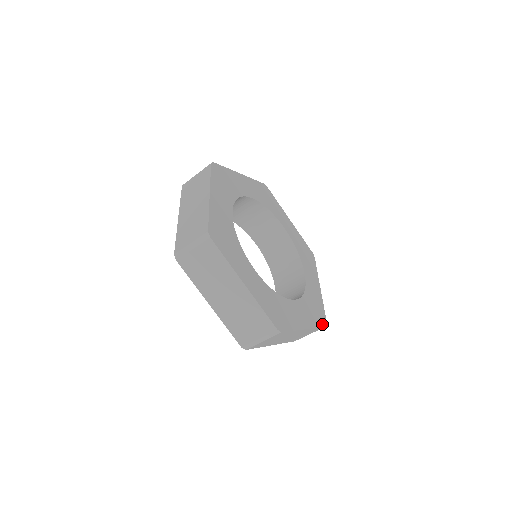
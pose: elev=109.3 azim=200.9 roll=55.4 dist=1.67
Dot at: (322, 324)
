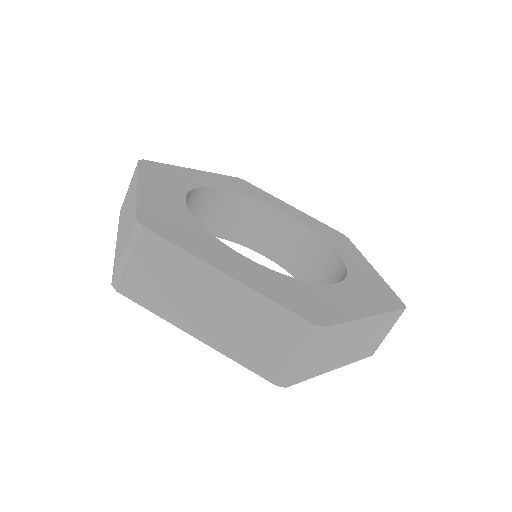
Dot at: (301, 314)
